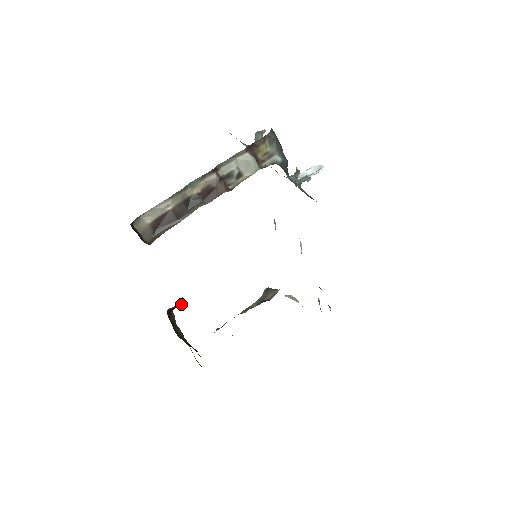
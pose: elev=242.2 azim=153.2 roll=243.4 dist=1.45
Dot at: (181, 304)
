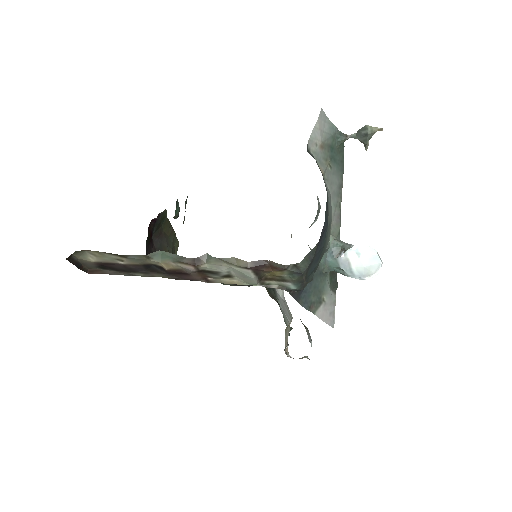
Dot at: occluded
